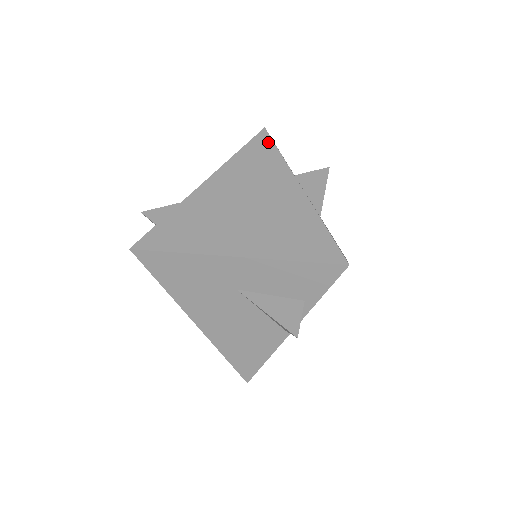
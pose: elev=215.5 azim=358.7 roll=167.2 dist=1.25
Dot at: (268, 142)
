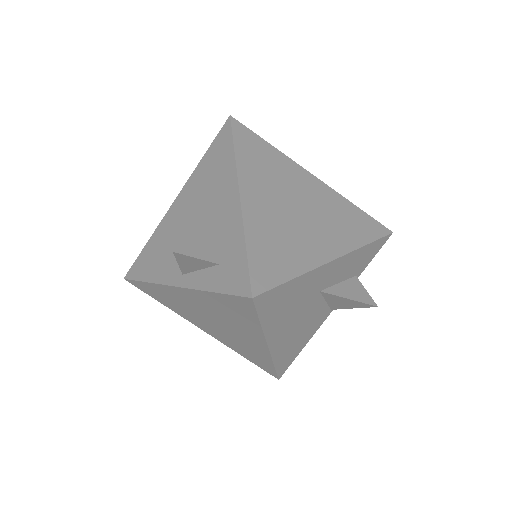
Dot at: (249, 132)
